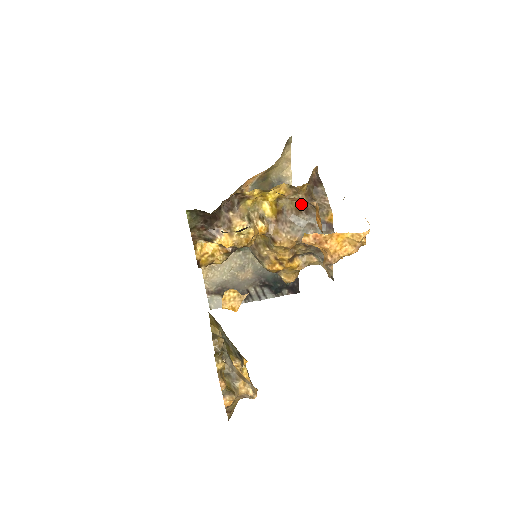
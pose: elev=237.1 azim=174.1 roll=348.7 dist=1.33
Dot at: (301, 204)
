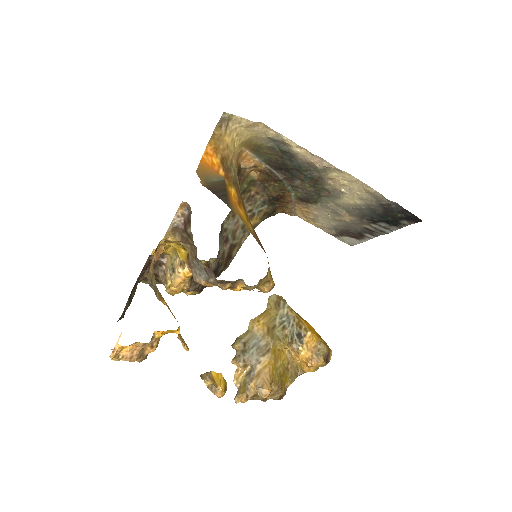
Dot at: (190, 248)
